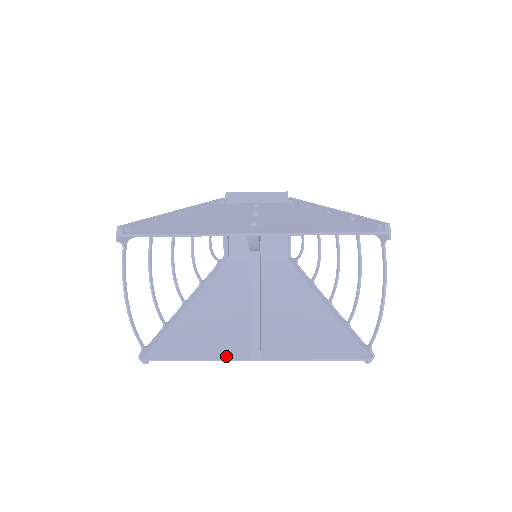
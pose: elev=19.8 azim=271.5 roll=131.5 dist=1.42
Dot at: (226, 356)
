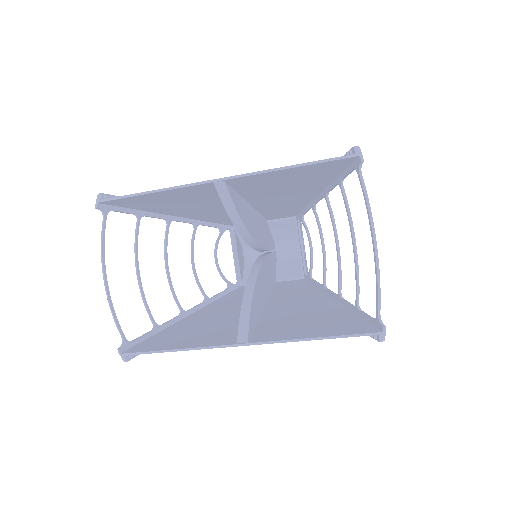
Dot at: (210, 344)
